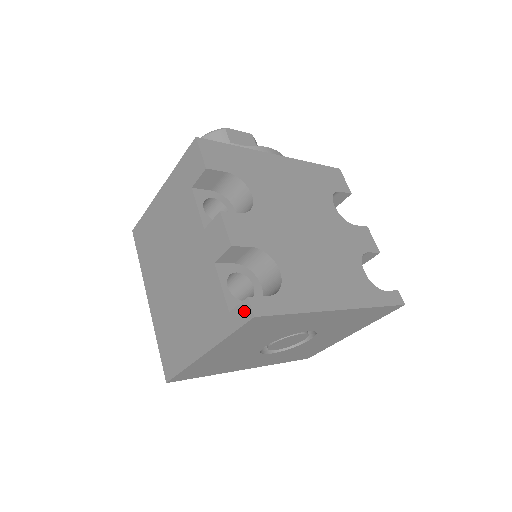
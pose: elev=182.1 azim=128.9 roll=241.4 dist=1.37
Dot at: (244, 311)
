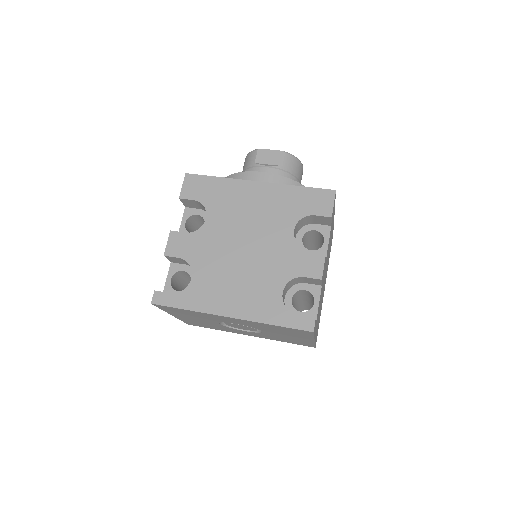
Dot at: occluded
